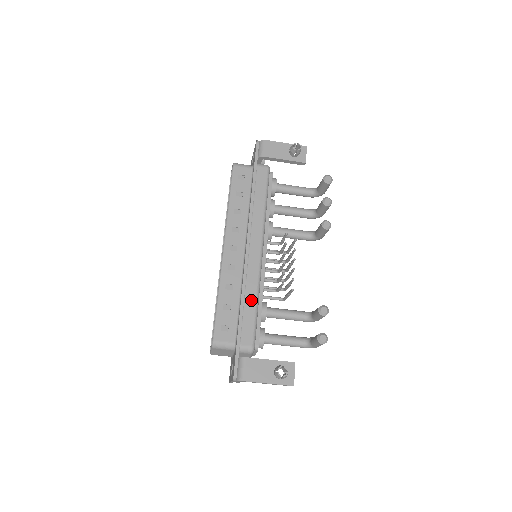
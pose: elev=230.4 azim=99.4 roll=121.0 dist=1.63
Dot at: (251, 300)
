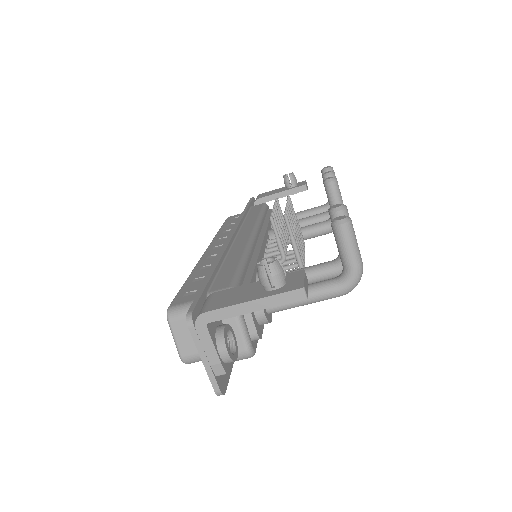
Dot at: (233, 260)
